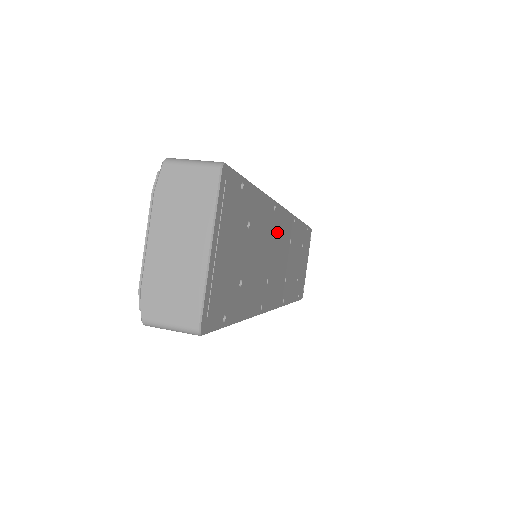
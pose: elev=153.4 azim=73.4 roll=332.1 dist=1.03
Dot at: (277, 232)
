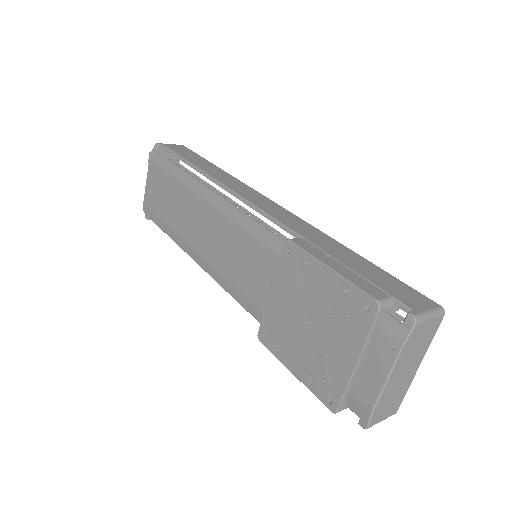
Dot at: occluded
